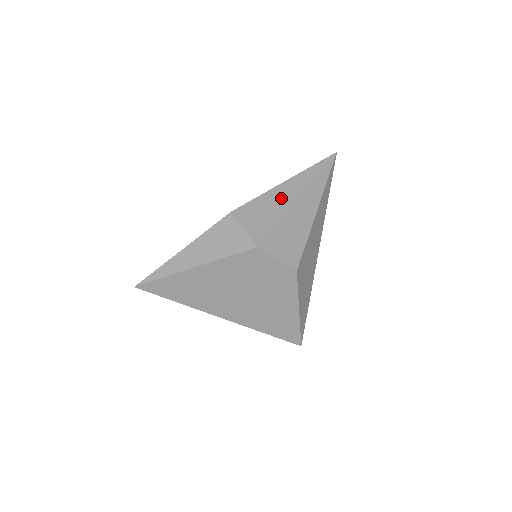
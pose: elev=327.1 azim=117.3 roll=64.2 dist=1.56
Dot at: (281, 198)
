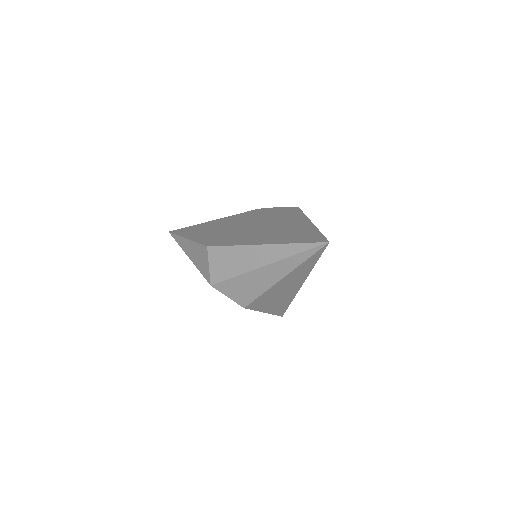
Dot at: (248, 258)
